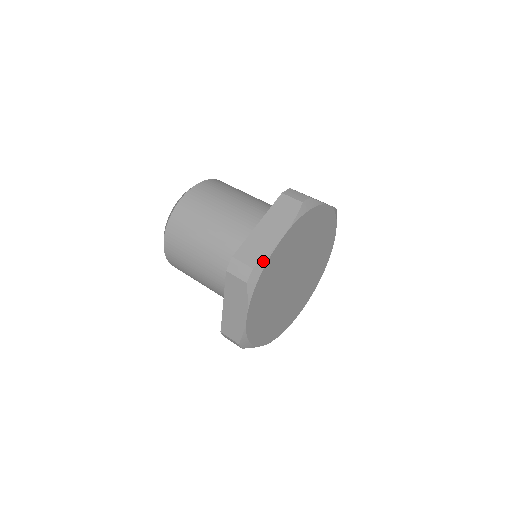
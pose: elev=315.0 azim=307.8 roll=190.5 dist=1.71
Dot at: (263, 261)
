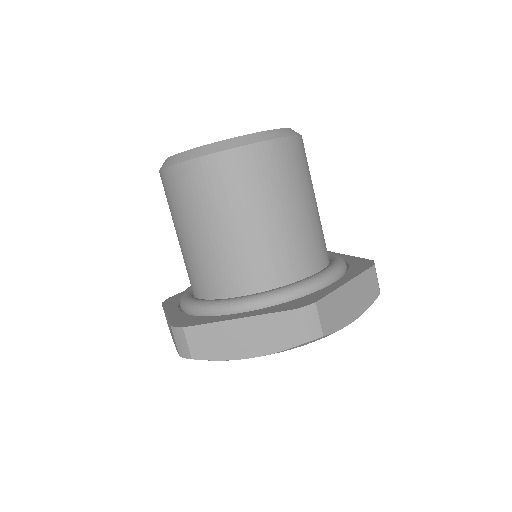
Dot at: (208, 360)
